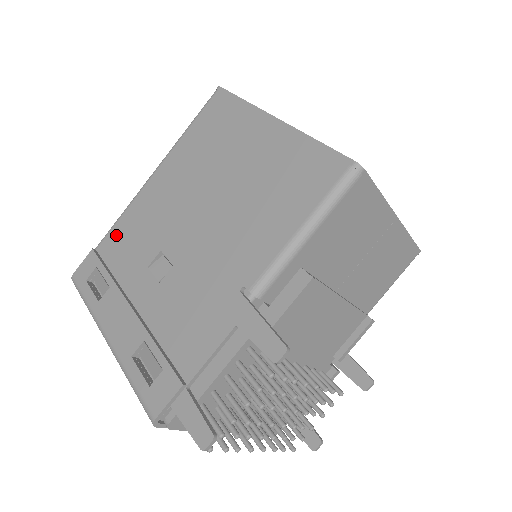
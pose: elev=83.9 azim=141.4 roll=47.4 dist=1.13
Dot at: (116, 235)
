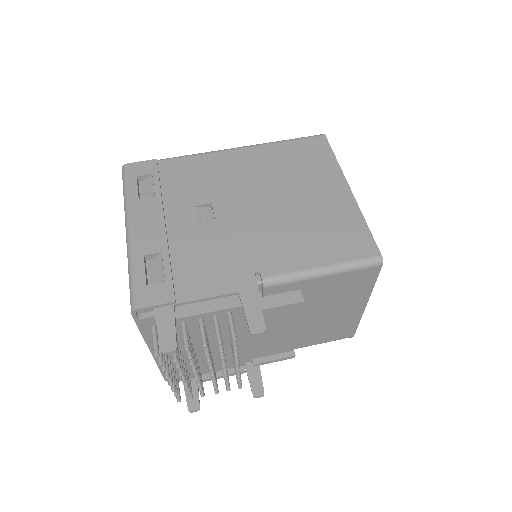
Dot at: (182, 165)
